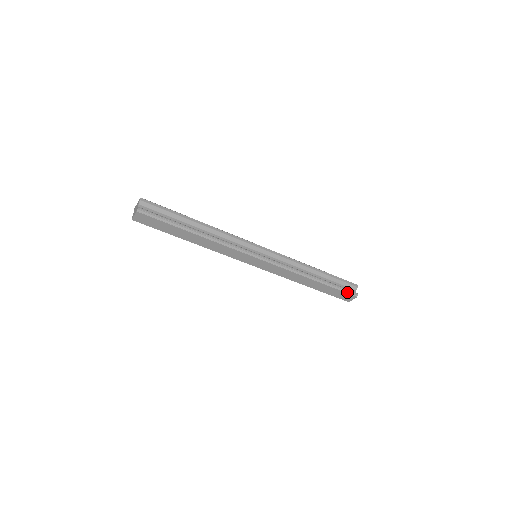
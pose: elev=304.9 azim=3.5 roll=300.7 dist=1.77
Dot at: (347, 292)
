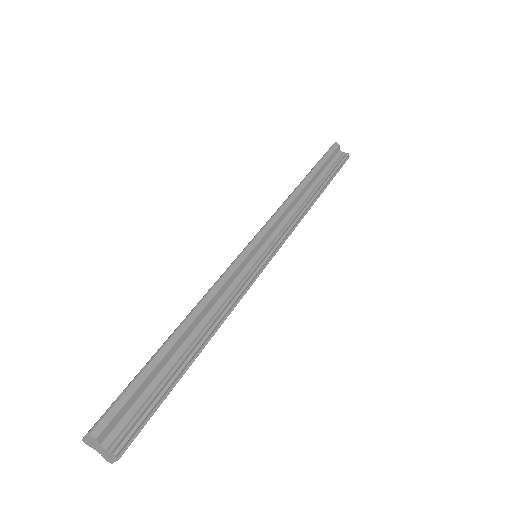
Dot at: (342, 165)
